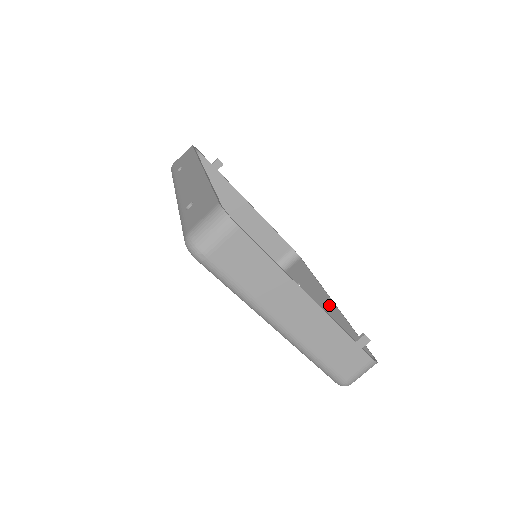
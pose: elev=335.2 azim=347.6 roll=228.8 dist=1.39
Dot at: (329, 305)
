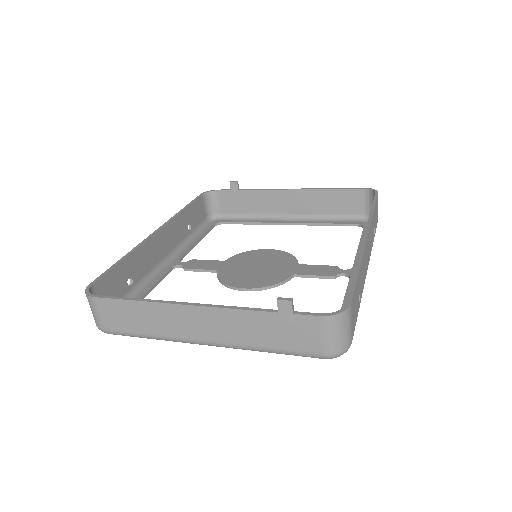
Dot at: occluded
